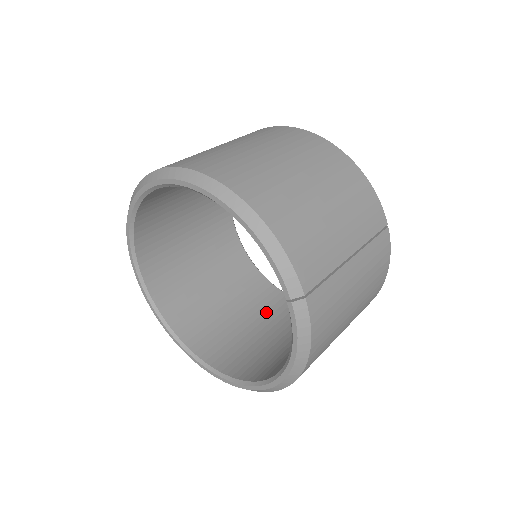
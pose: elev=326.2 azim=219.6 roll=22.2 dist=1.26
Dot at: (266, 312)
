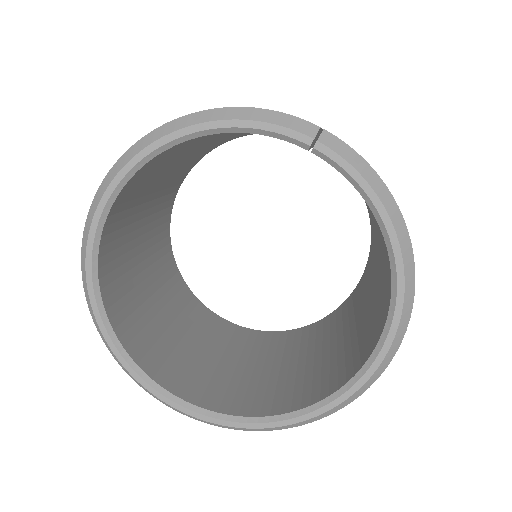
Dot at: (323, 336)
